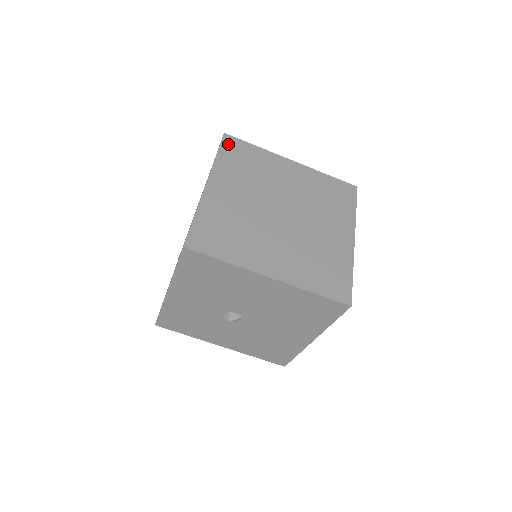
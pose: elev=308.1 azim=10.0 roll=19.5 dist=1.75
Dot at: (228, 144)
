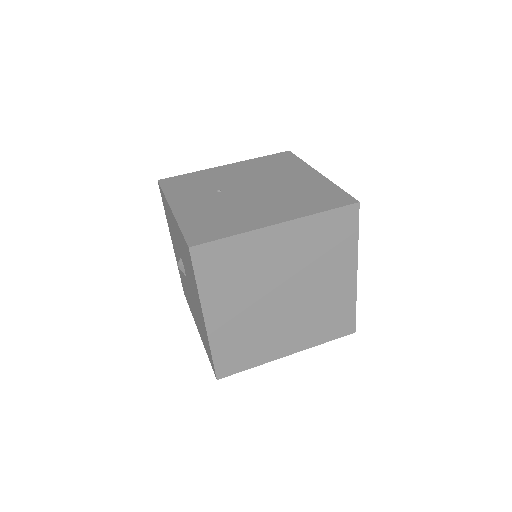
Dot at: (345, 213)
